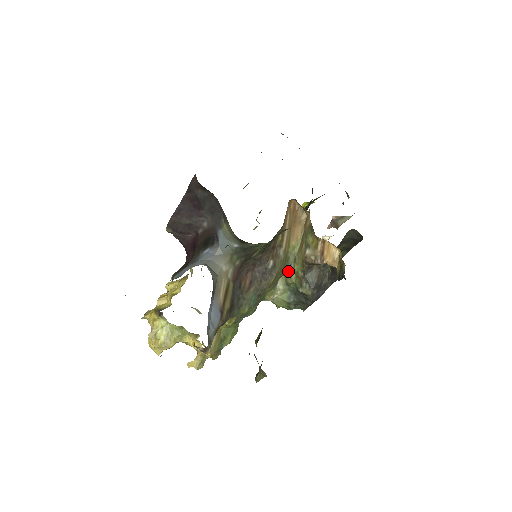
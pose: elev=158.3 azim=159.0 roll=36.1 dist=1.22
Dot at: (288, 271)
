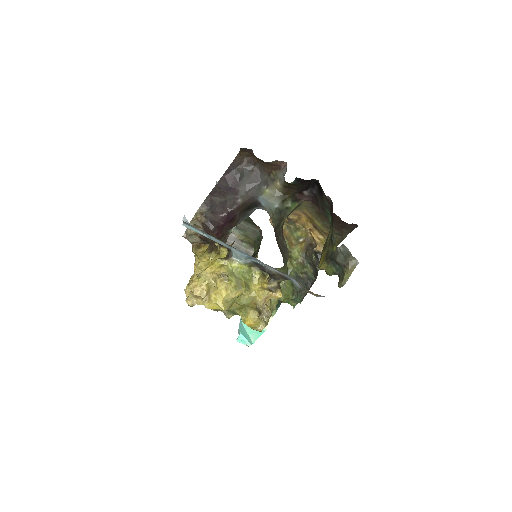
Dot at: (289, 259)
